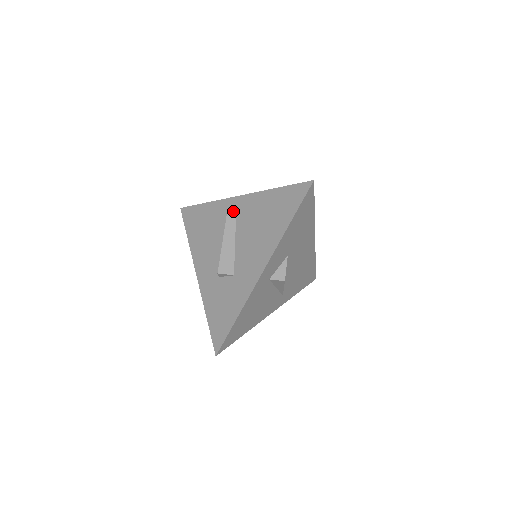
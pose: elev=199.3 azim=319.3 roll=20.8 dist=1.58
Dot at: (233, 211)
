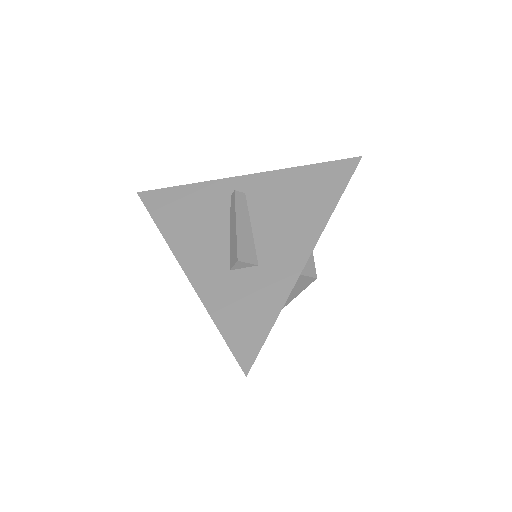
Dot at: (240, 191)
